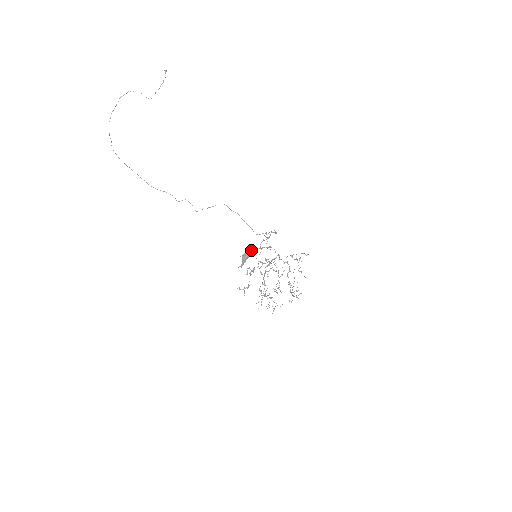
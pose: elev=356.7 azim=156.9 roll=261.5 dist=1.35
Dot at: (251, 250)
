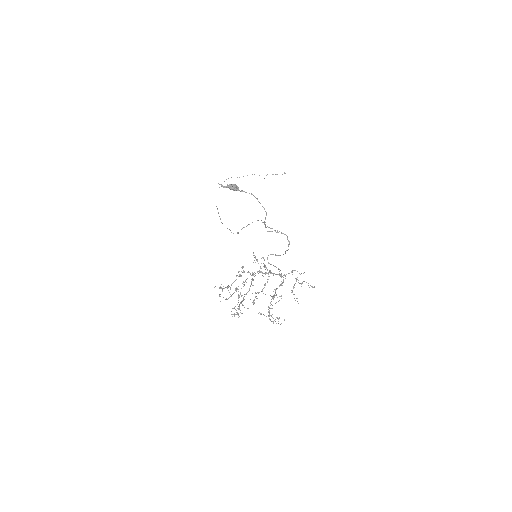
Dot at: (243, 191)
